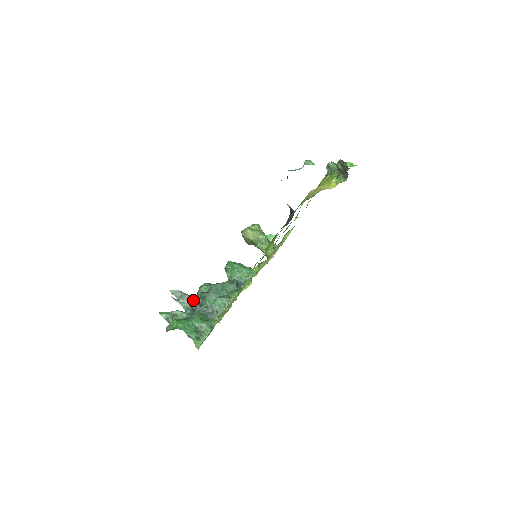
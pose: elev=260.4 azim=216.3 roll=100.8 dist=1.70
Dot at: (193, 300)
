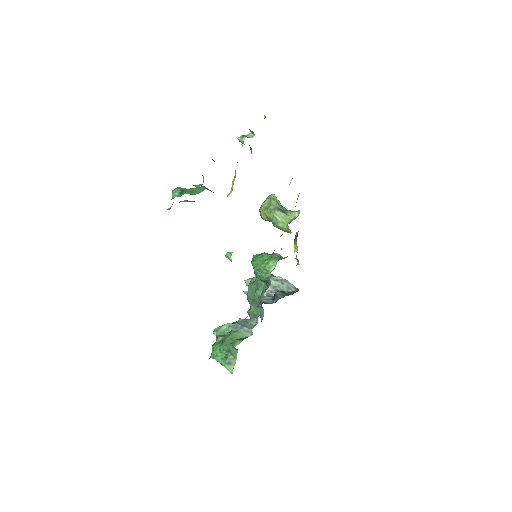
Dot at: occluded
